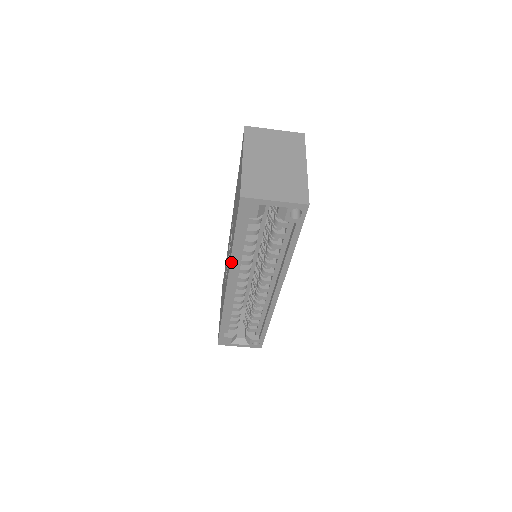
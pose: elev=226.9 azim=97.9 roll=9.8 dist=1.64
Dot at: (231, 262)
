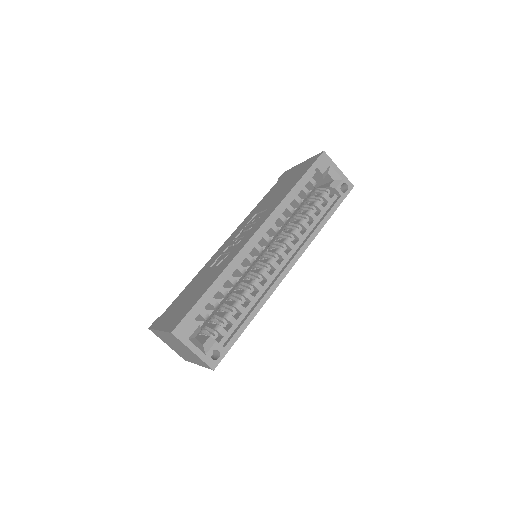
Dot at: (281, 203)
